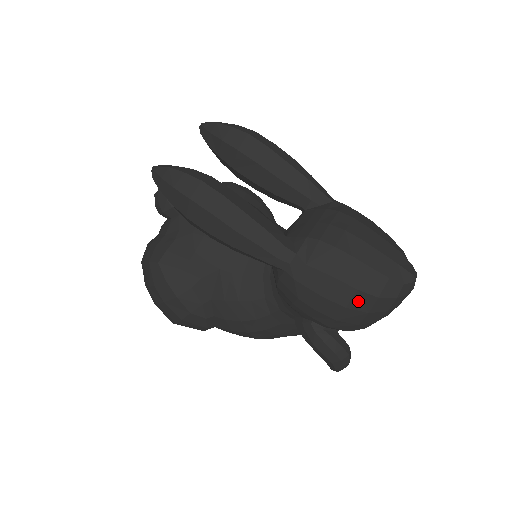
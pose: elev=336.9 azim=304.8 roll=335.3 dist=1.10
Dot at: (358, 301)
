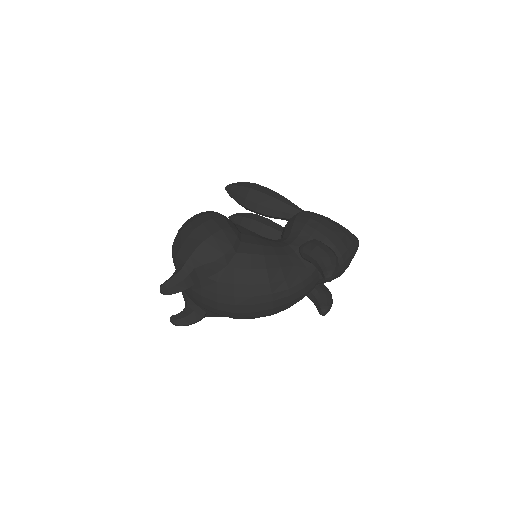
Dot at: (339, 227)
